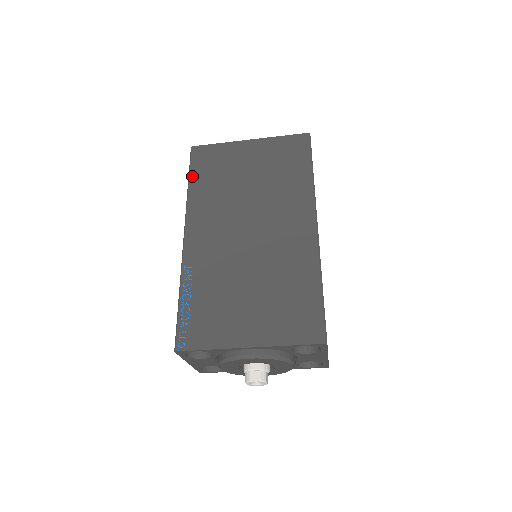
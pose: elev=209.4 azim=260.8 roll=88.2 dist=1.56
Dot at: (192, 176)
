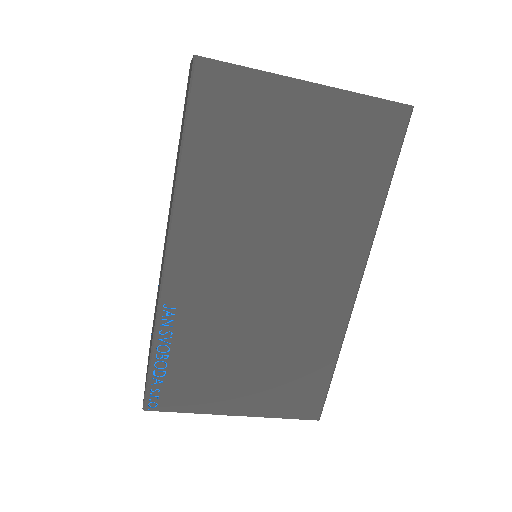
Dot at: (190, 136)
